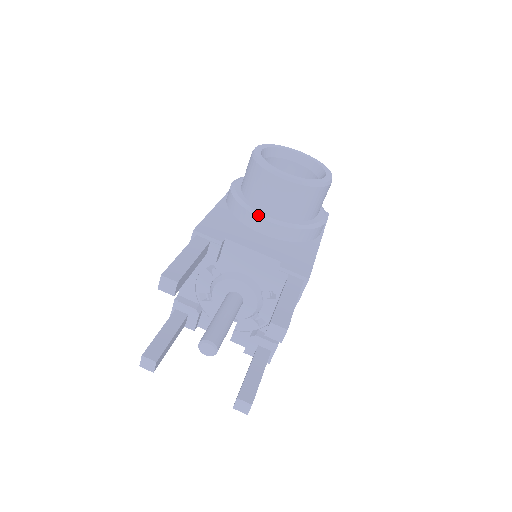
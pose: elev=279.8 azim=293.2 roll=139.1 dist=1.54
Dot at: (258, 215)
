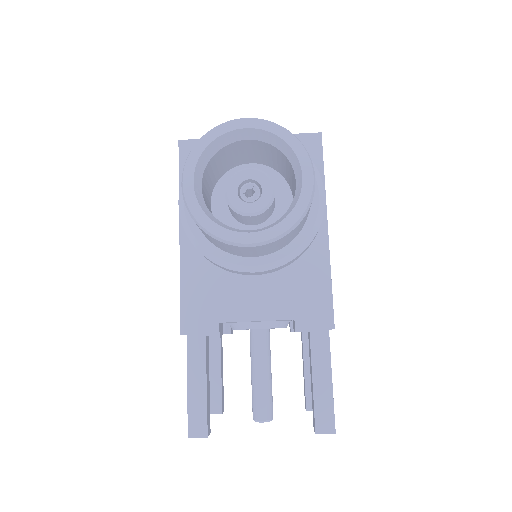
Dot at: (239, 270)
